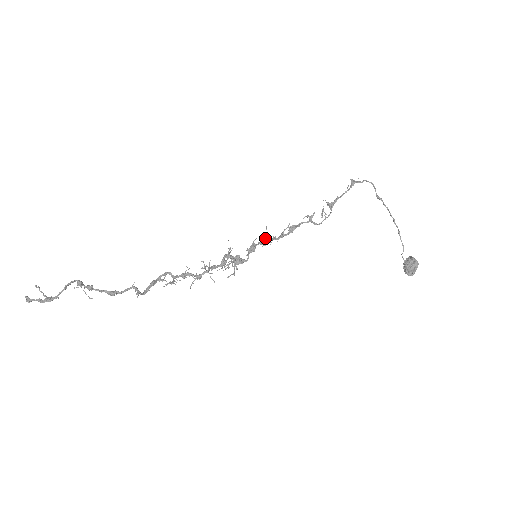
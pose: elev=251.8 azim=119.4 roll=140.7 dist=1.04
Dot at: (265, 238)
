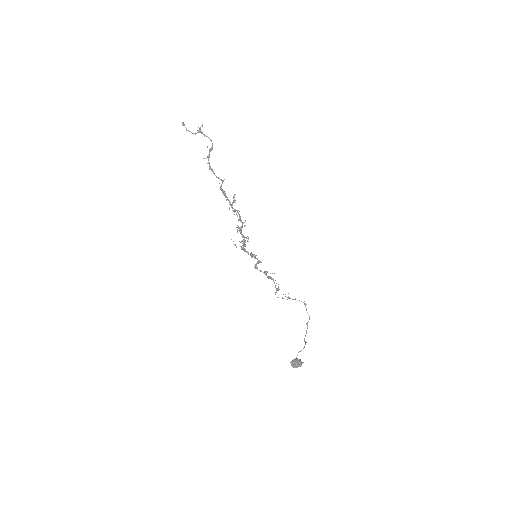
Dot at: occluded
